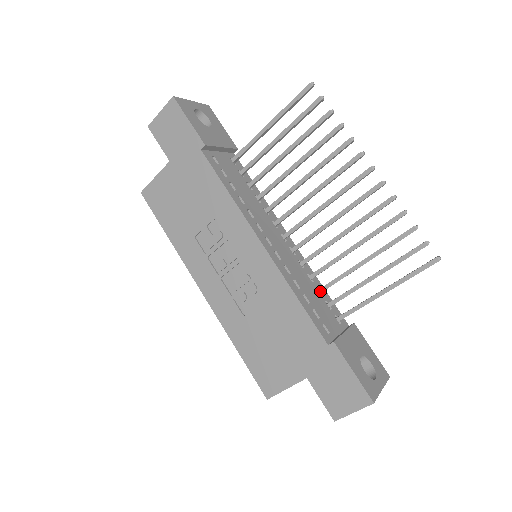
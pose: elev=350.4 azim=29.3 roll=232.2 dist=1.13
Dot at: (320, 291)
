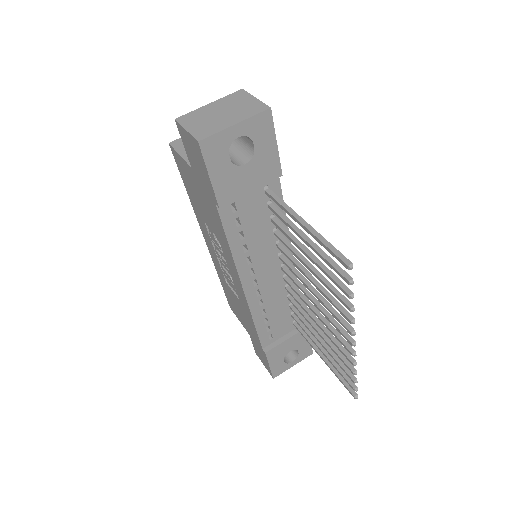
Dot at: (290, 308)
